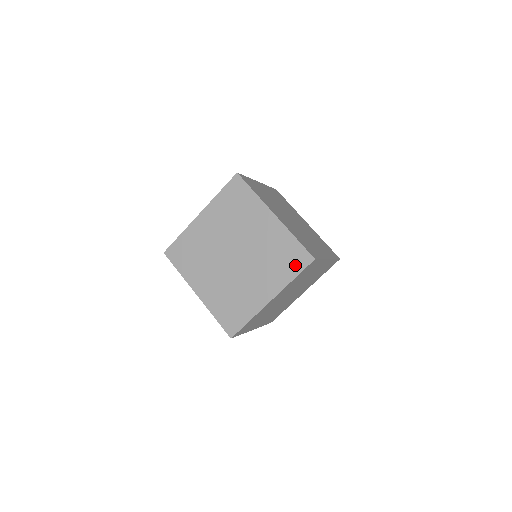
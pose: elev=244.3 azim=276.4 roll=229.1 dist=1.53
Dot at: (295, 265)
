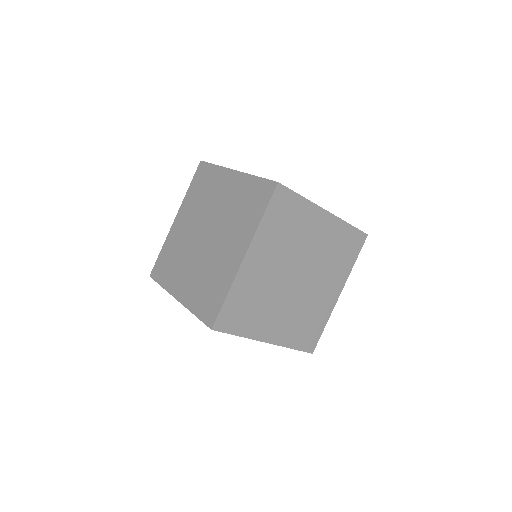
Dot at: occluded
